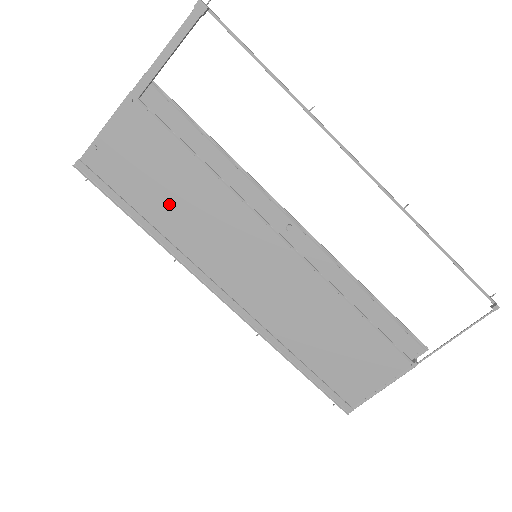
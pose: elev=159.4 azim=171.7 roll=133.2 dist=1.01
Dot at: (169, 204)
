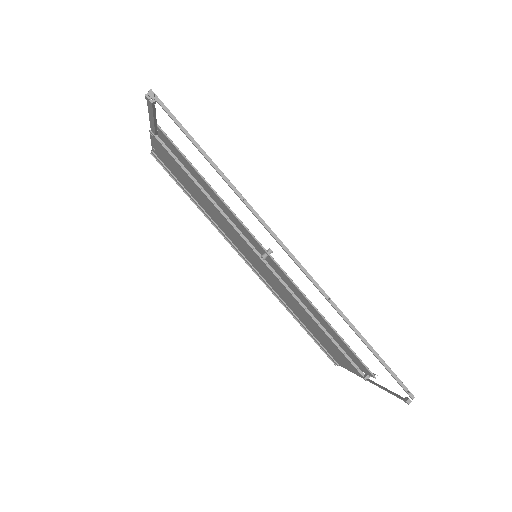
Dot at: (200, 201)
